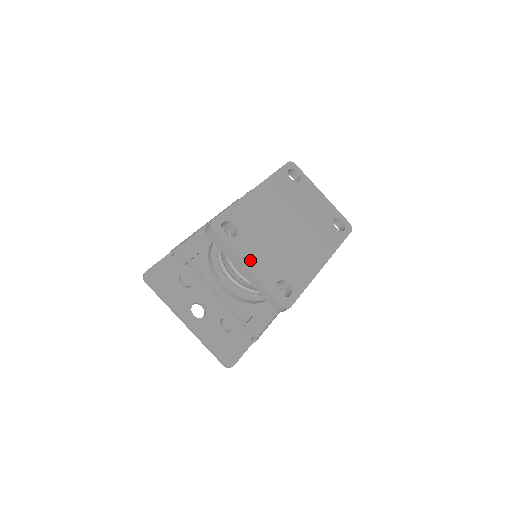
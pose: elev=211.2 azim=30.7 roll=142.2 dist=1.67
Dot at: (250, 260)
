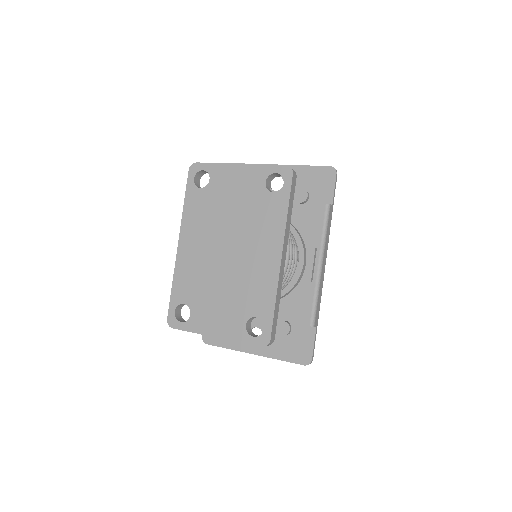
Dot at: (213, 326)
